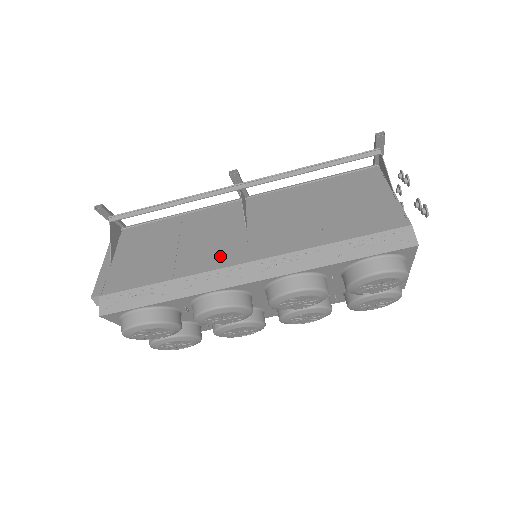
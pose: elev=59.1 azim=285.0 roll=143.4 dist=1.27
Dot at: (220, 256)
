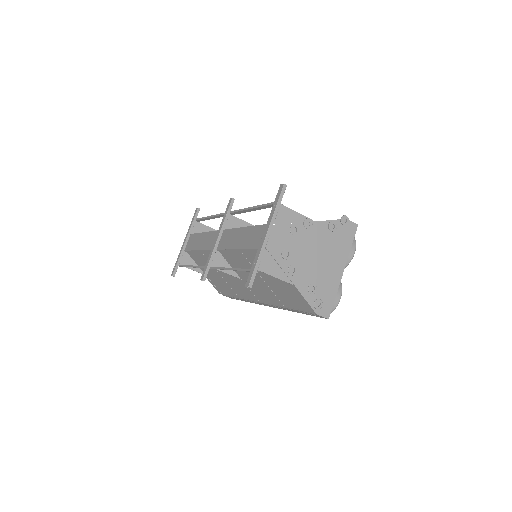
Dot at: (245, 293)
